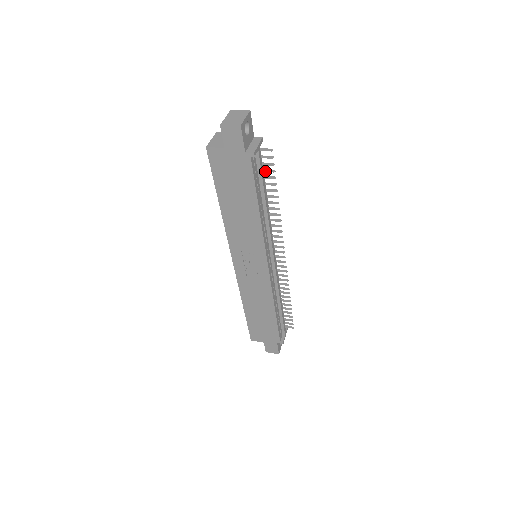
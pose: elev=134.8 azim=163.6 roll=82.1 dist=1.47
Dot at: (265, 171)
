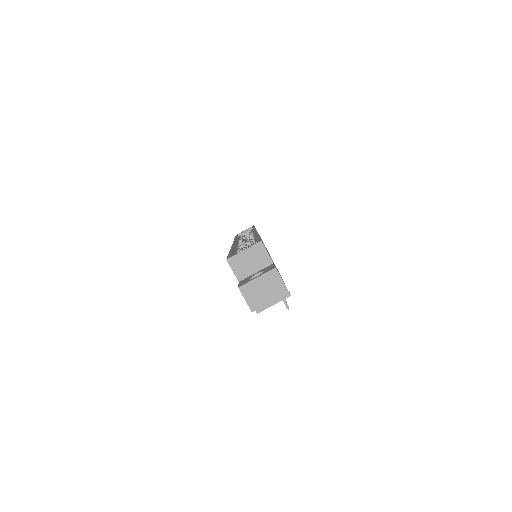
Dot at: occluded
